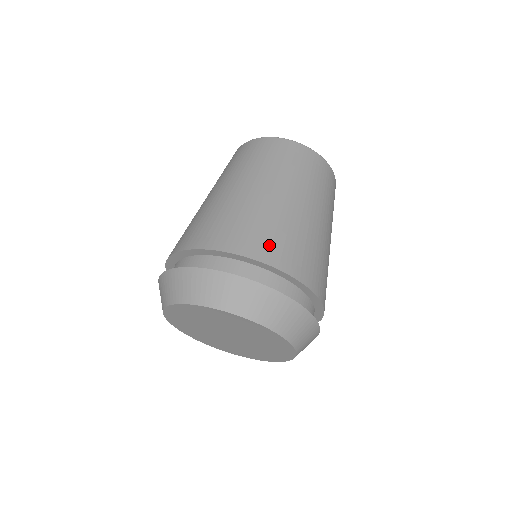
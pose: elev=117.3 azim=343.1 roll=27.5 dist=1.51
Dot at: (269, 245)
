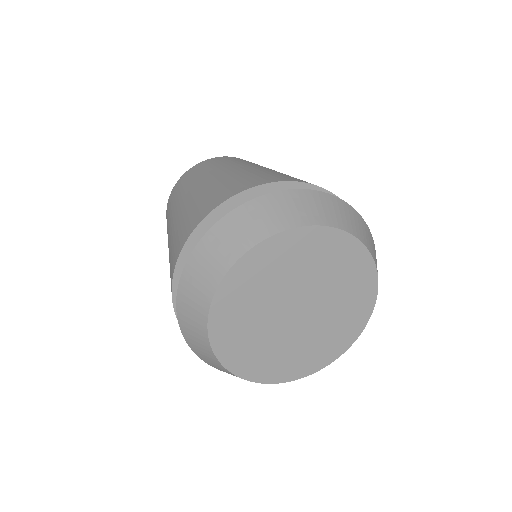
Dot at: (298, 179)
